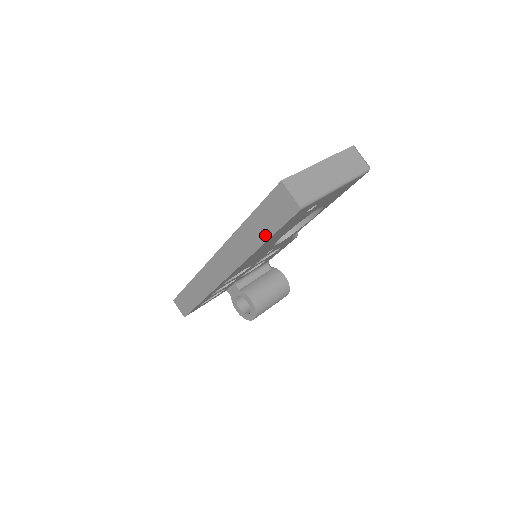
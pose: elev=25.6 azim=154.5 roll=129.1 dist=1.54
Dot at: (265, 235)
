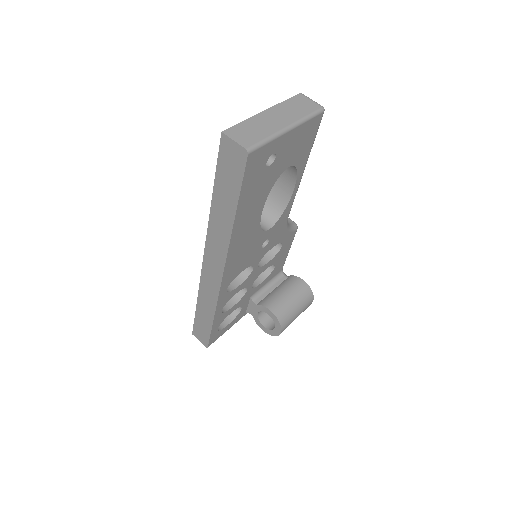
Dot at: (232, 204)
